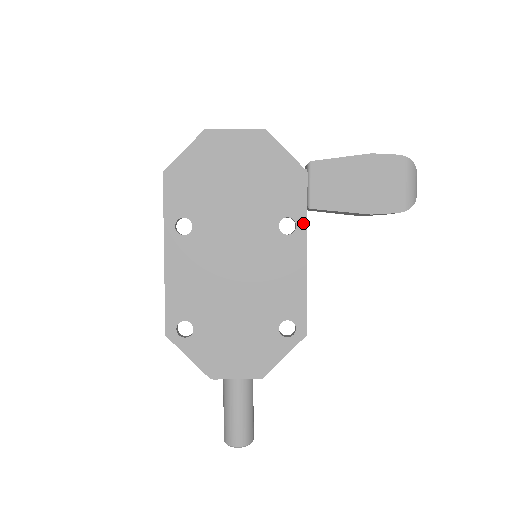
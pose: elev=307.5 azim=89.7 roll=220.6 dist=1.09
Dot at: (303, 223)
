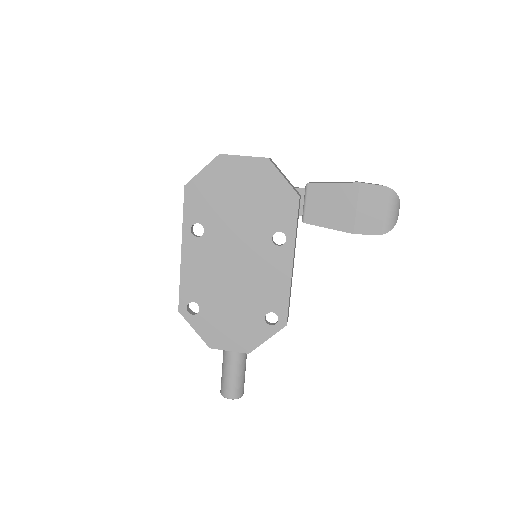
Dot at: (292, 238)
